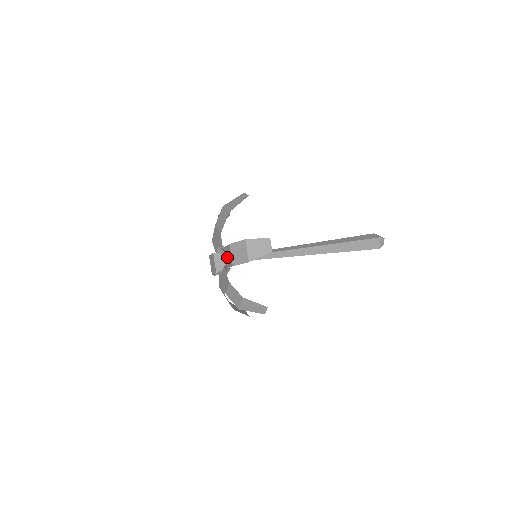
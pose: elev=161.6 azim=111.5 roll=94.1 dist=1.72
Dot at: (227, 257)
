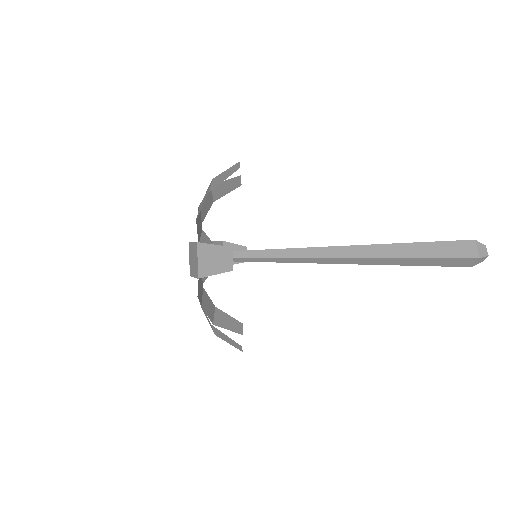
Dot at: (199, 229)
